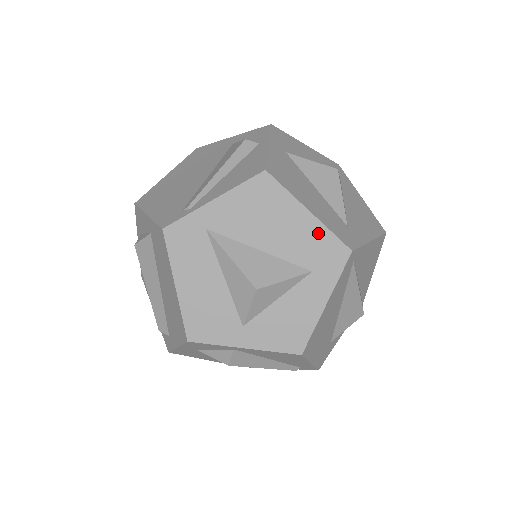
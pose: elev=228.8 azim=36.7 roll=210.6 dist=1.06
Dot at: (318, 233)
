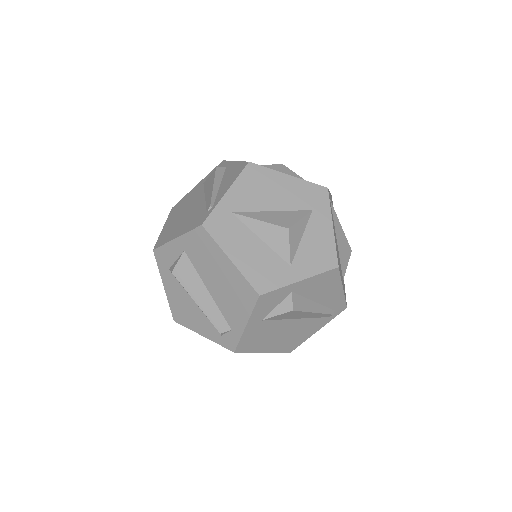
Dot at: (302, 186)
